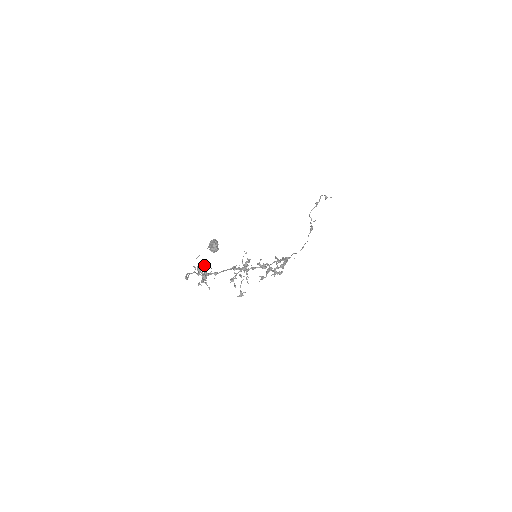
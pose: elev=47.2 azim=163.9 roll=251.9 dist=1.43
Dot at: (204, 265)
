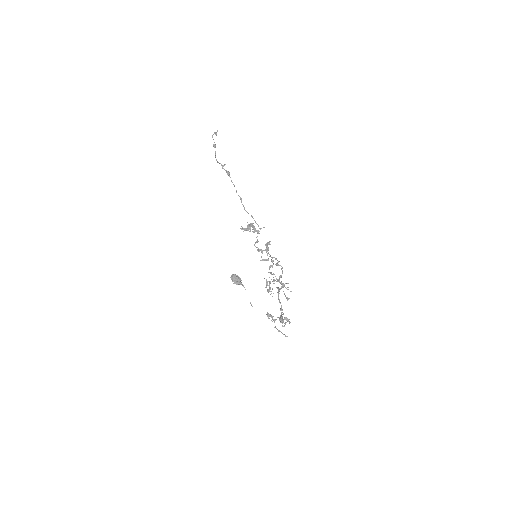
Dot at: (286, 319)
